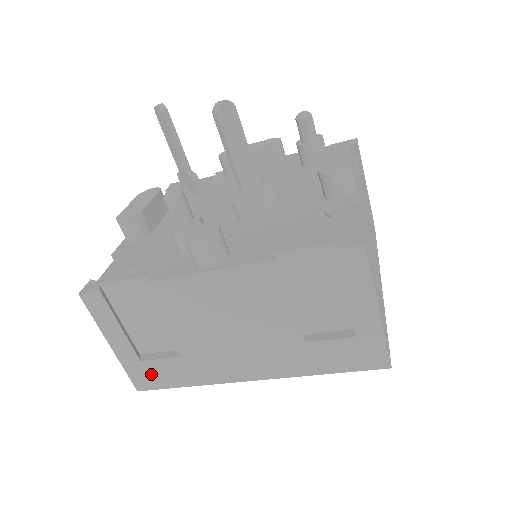
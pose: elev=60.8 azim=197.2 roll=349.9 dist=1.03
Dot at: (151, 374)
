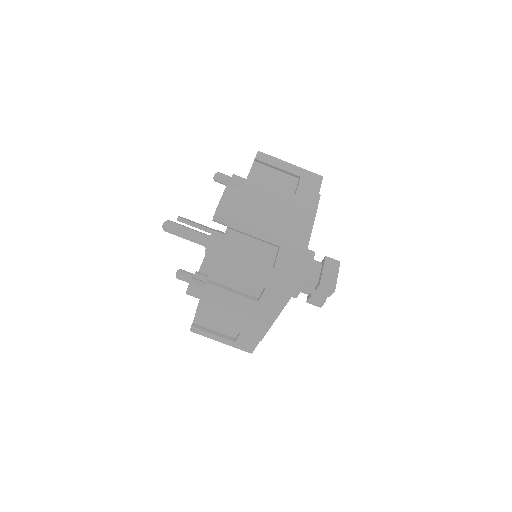
Dot at: (244, 345)
